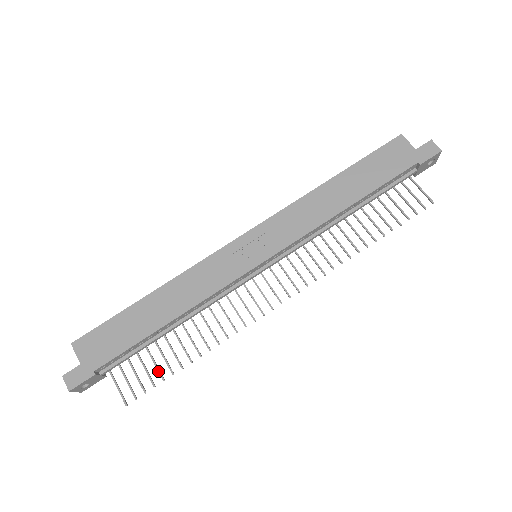
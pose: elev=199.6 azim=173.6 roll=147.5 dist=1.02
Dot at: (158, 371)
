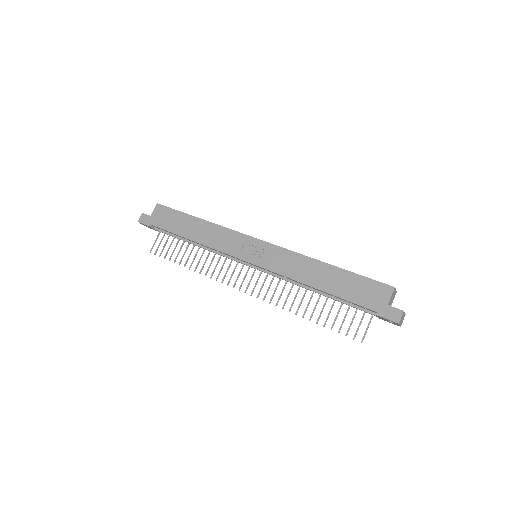
Dot at: (172, 254)
